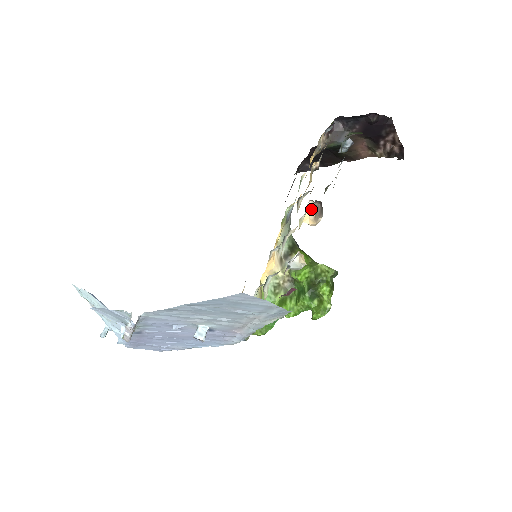
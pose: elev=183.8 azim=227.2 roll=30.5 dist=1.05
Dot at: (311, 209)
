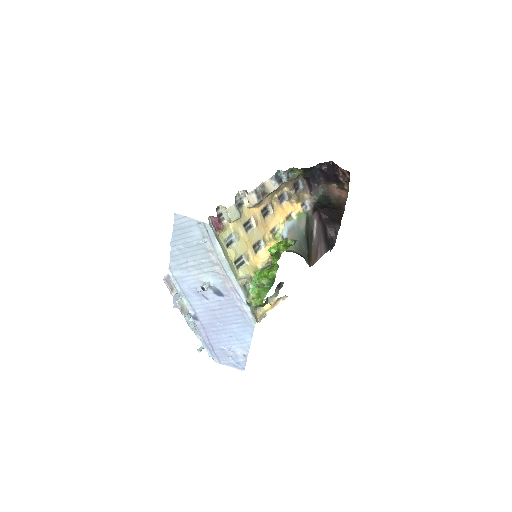
Dot at: occluded
